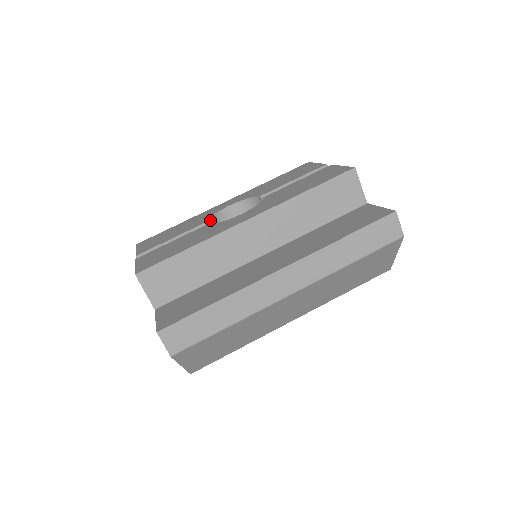
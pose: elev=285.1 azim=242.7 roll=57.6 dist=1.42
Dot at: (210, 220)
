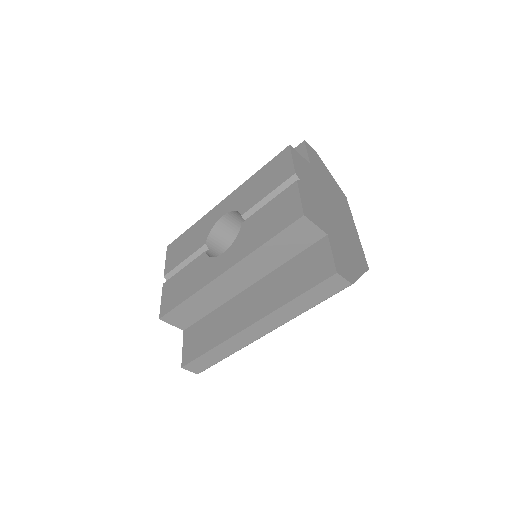
Dot at: (209, 237)
